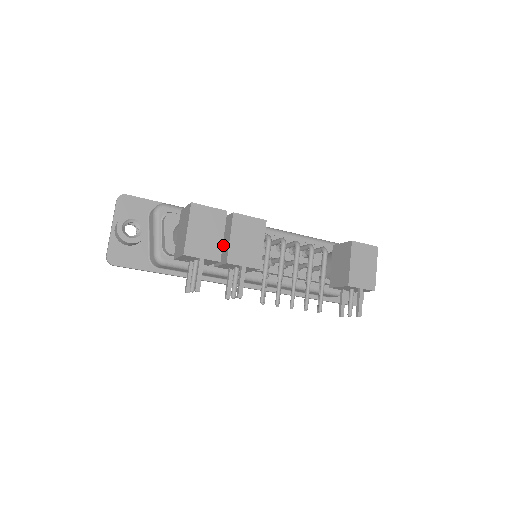
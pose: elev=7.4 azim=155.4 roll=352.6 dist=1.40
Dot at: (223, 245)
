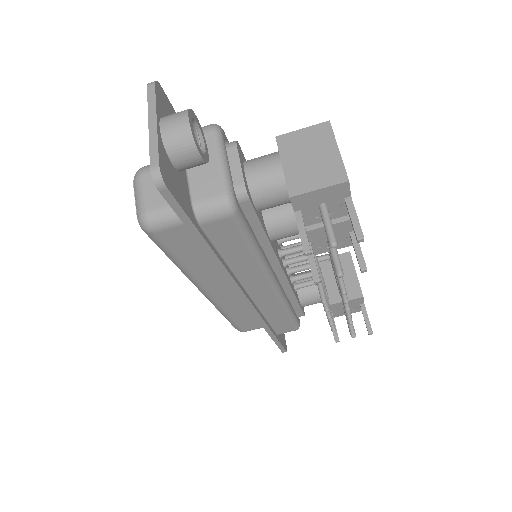
Dot at: occluded
